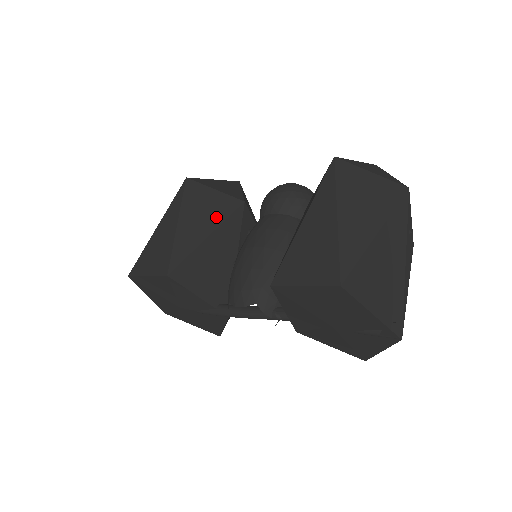
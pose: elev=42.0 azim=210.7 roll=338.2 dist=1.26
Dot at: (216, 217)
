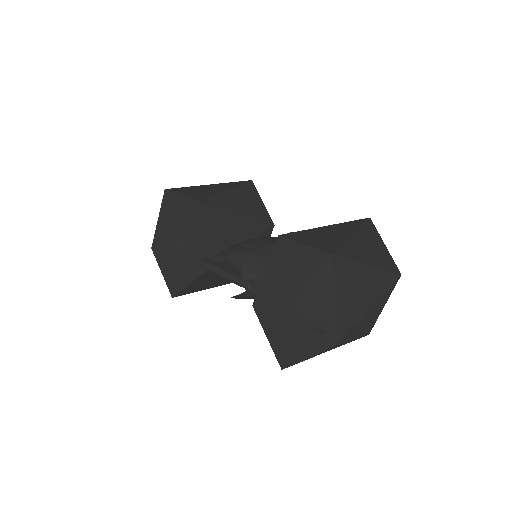
Dot at: (252, 212)
